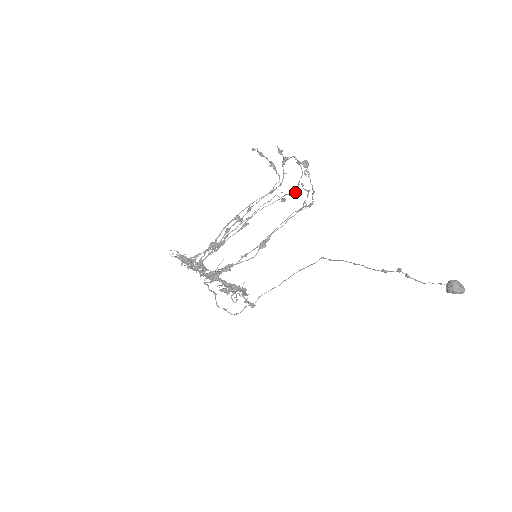
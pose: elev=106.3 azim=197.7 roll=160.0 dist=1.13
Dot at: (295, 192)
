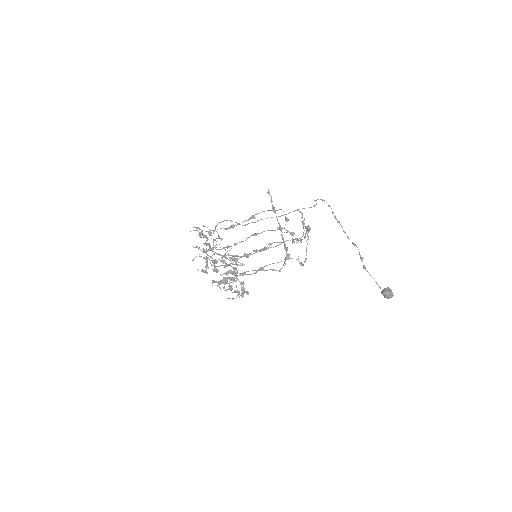
Dot at: occluded
